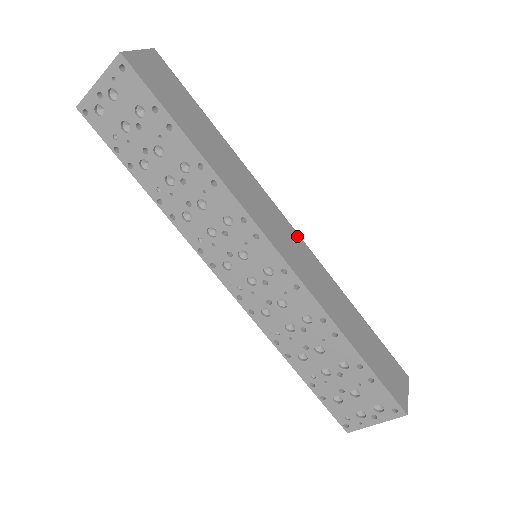
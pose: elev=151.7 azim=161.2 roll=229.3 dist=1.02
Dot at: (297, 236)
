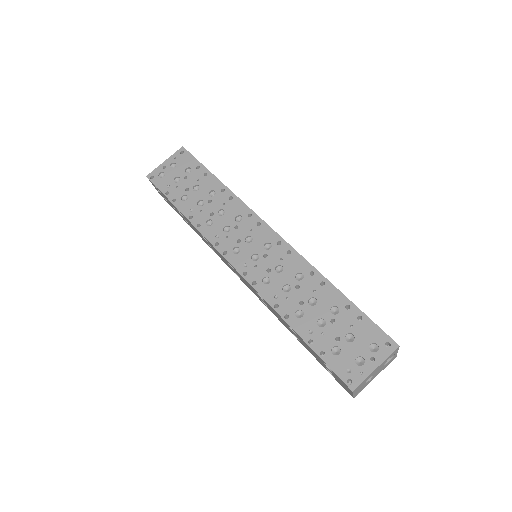
Dot at: occluded
